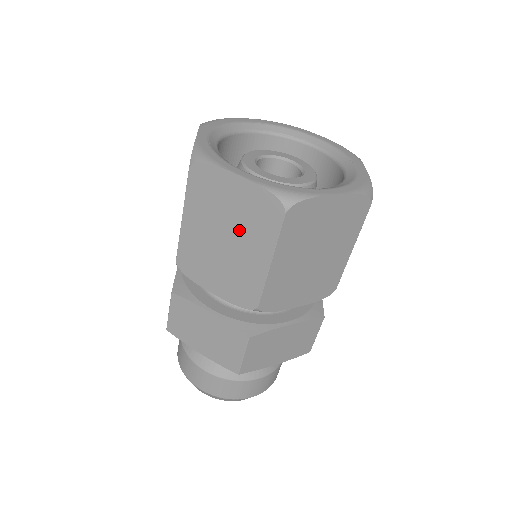
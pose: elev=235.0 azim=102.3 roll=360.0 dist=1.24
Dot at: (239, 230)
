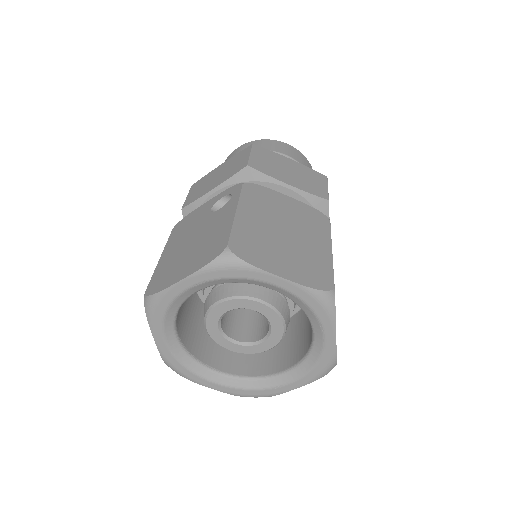
Dot at: occluded
